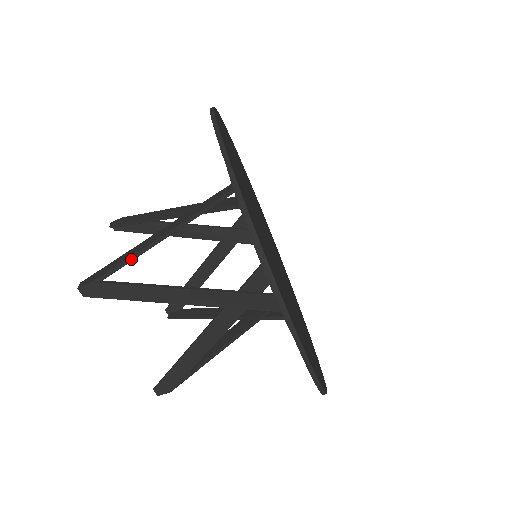
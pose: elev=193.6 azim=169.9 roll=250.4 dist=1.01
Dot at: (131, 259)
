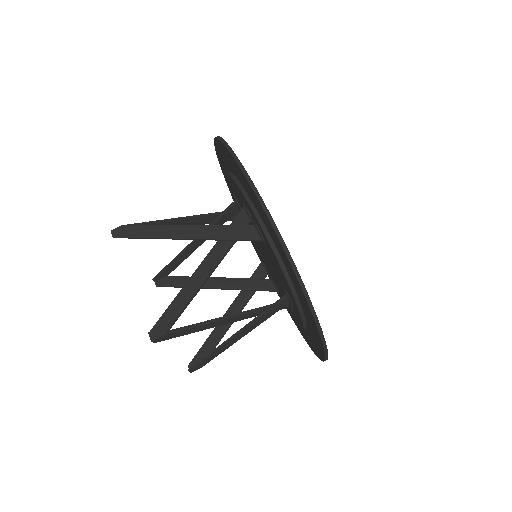
Dot at: (153, 222)
